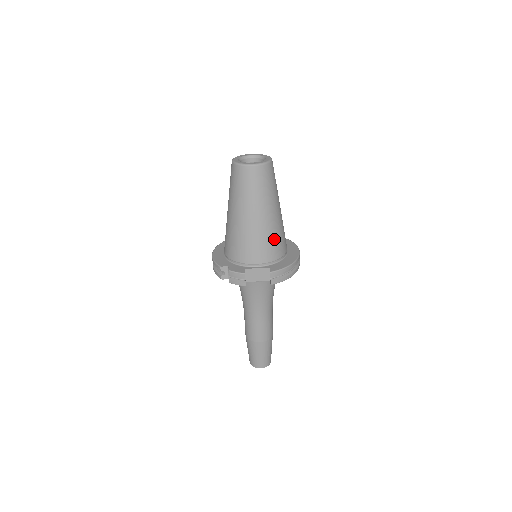
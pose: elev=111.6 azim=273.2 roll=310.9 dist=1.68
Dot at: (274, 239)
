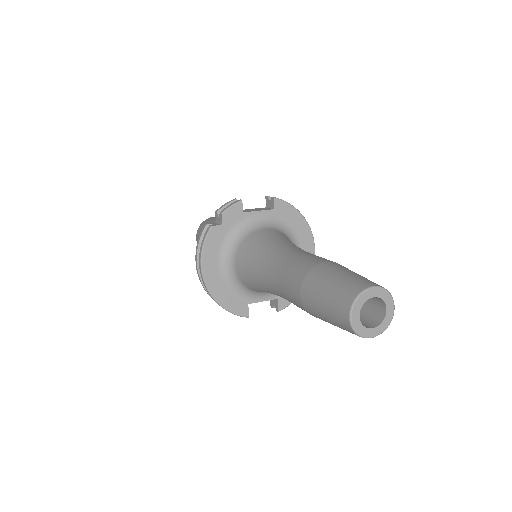
Dot at: occluded
